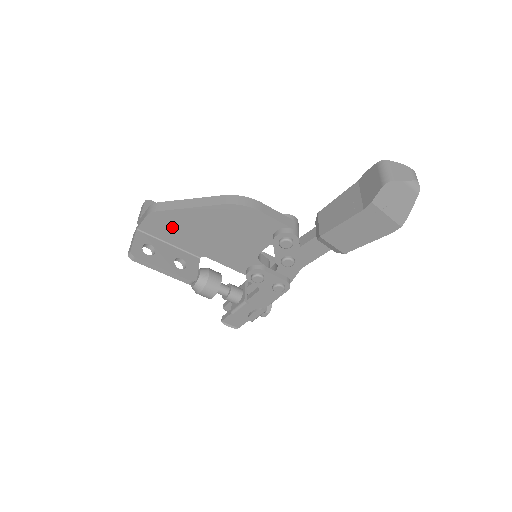
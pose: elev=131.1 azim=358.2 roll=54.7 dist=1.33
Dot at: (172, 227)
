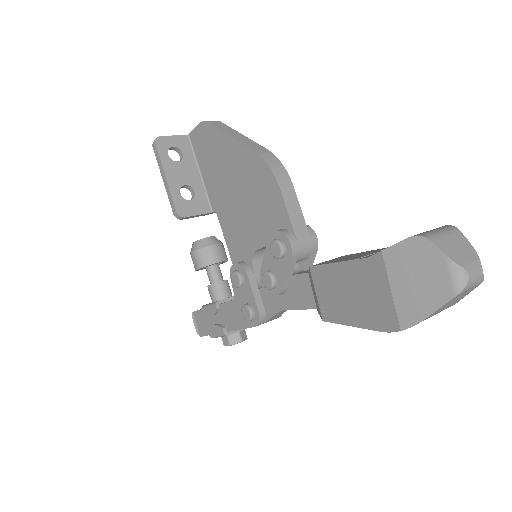
Dot at: (210, 152)
